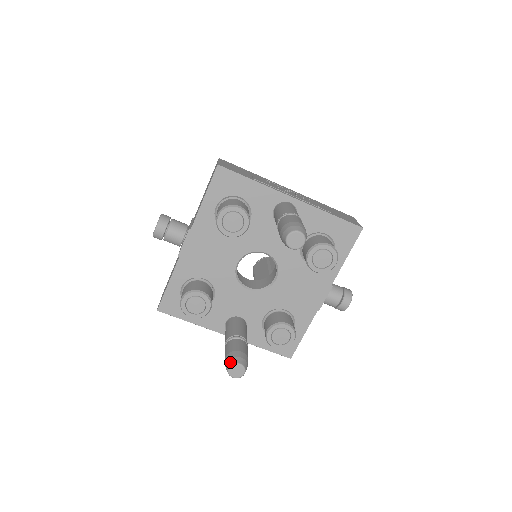
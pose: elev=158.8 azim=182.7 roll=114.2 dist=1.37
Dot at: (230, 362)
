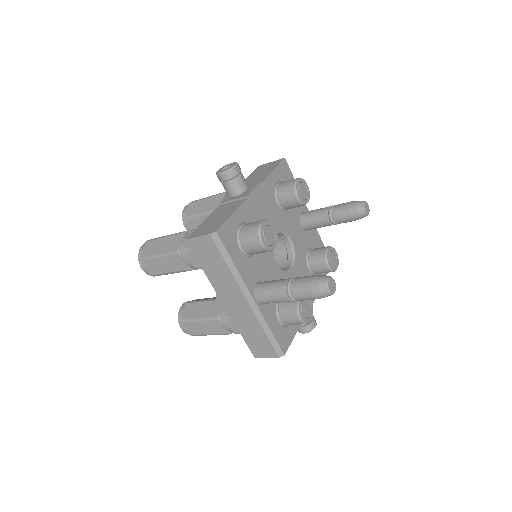
Dot at: occluded
